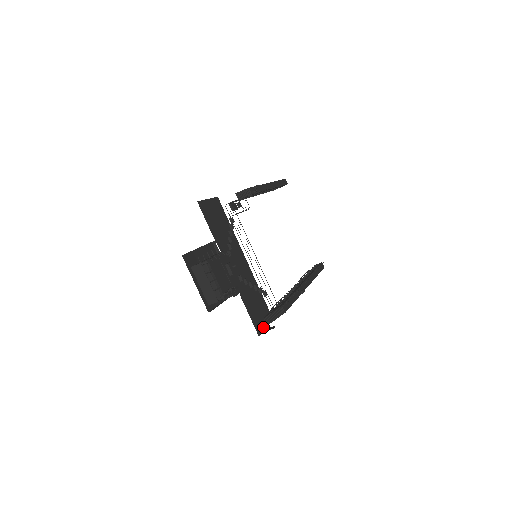
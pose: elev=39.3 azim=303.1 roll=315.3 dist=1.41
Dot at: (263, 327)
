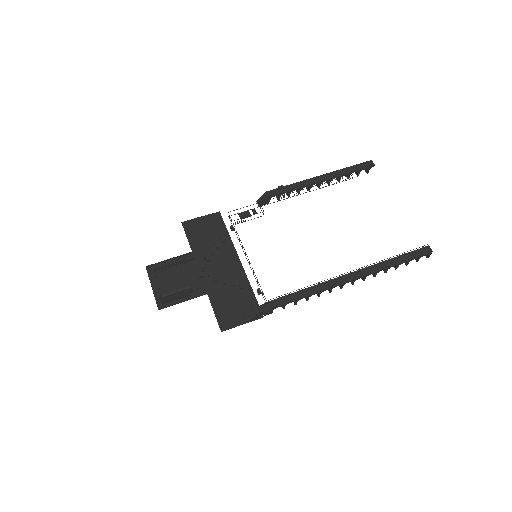
Dot at: (235, 324)
